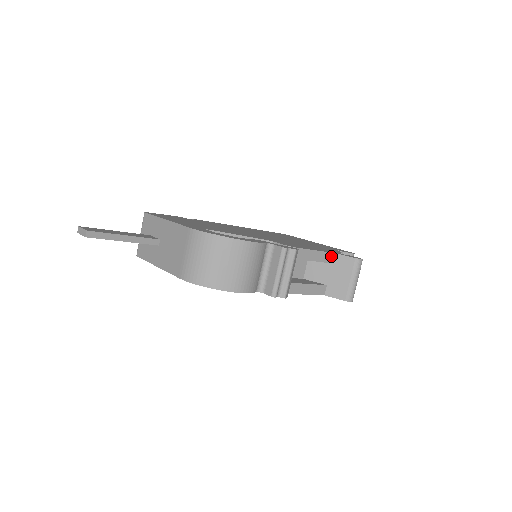
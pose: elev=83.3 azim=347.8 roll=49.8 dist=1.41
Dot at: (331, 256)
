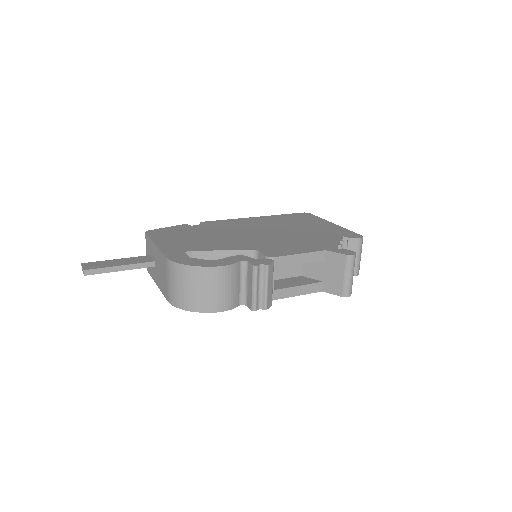
Dot at: (322, 254)
